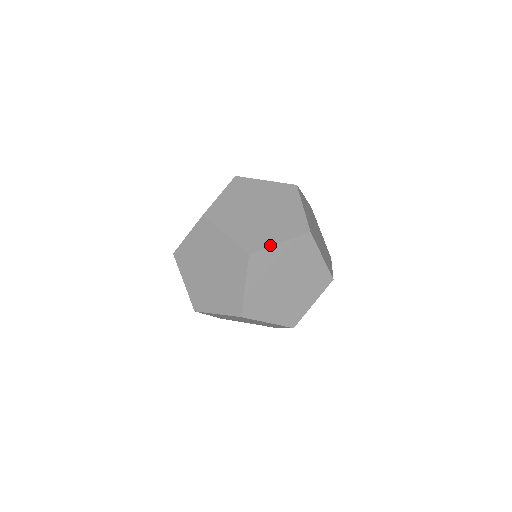
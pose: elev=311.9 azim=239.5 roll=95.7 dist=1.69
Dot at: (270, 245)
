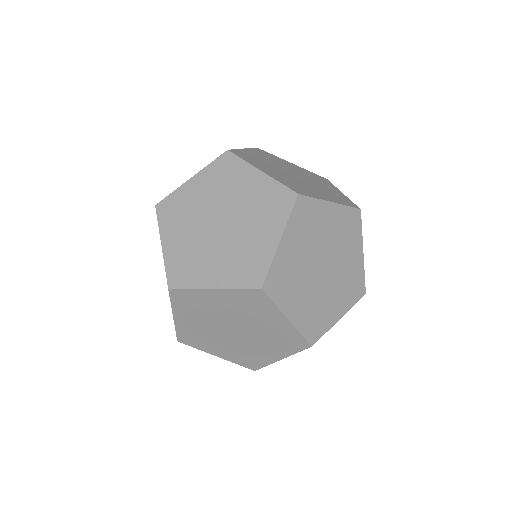
Dot at: (272, 255)
